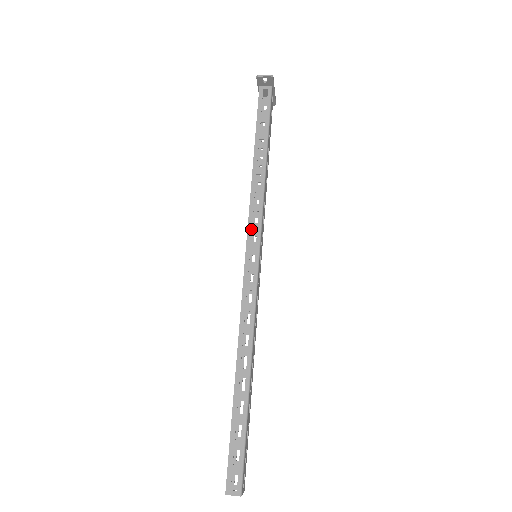
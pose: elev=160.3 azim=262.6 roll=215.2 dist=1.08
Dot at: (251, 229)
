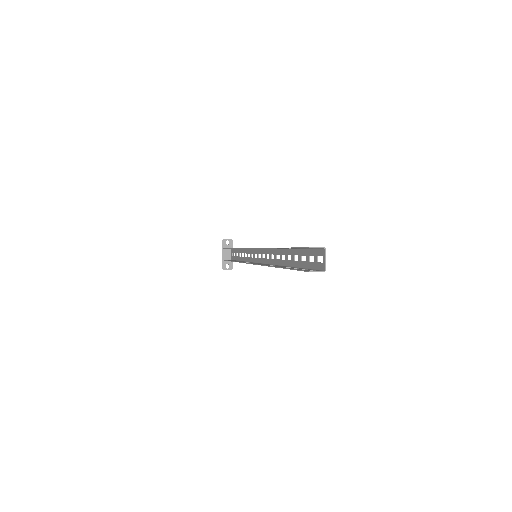
Dot at: occluded
